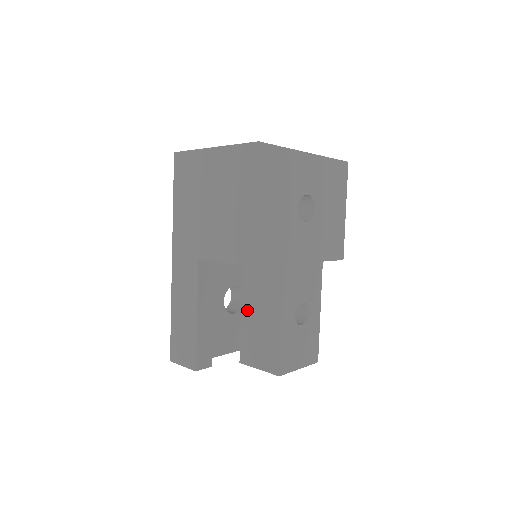
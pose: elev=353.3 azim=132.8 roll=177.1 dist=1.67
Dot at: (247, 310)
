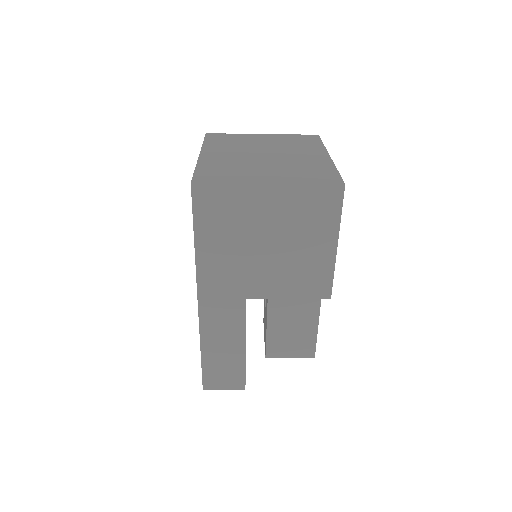
Dot at: (275, 316)
